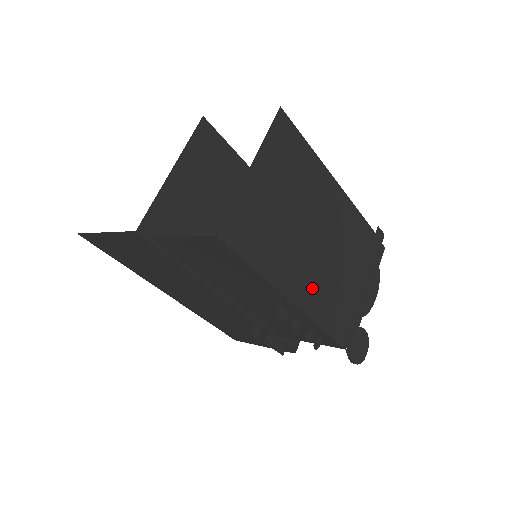
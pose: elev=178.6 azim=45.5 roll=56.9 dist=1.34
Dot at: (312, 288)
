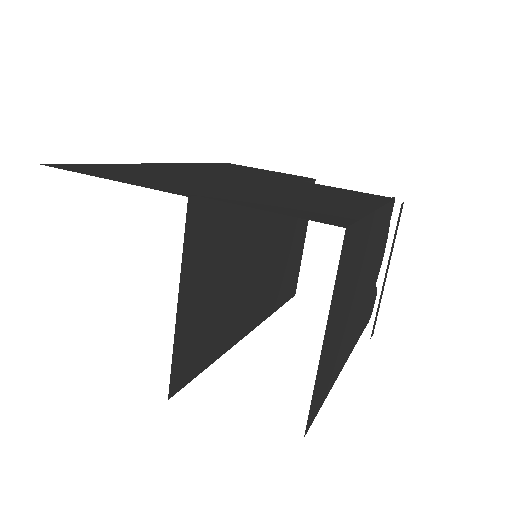
Dot at: (354, 331)
